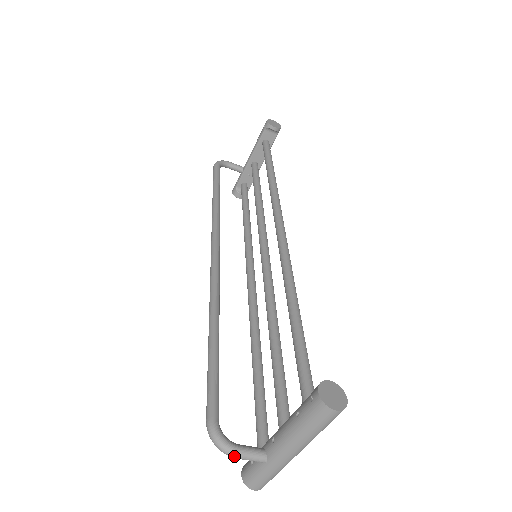
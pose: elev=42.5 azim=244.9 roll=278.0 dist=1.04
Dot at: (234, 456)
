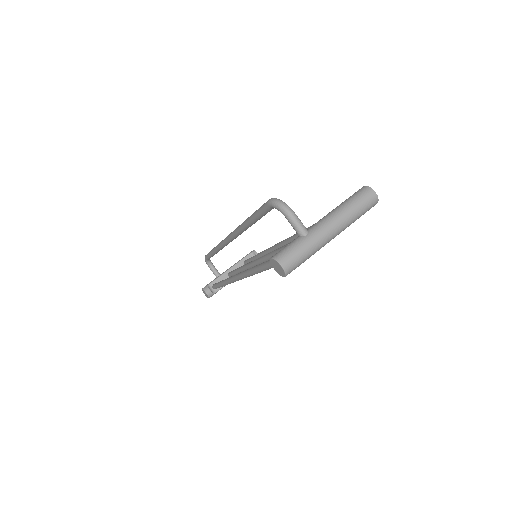
Dot at: (291, 211)
